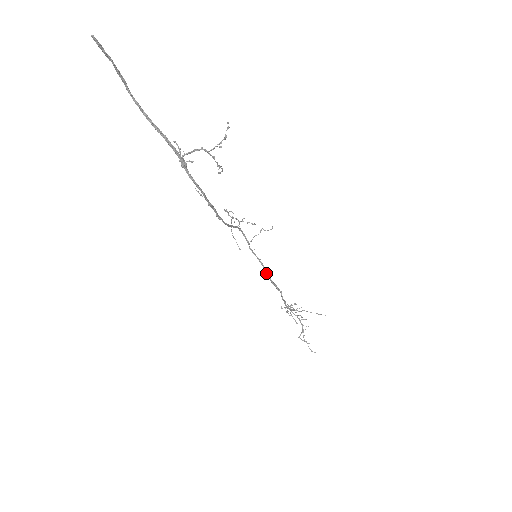
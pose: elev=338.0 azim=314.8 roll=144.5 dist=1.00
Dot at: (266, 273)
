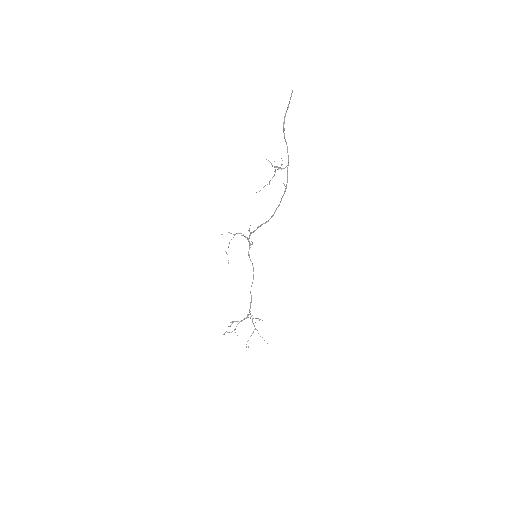
Dot at: occluded
